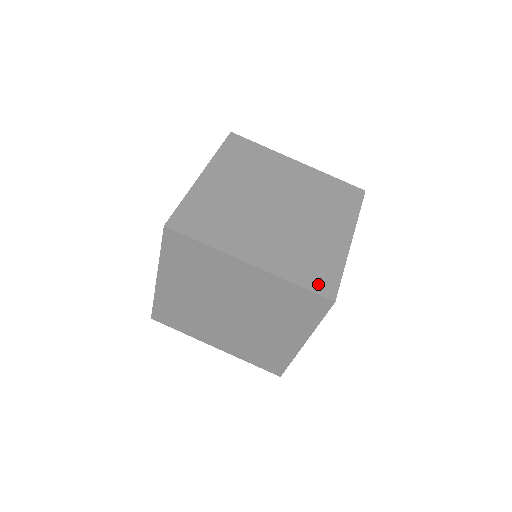
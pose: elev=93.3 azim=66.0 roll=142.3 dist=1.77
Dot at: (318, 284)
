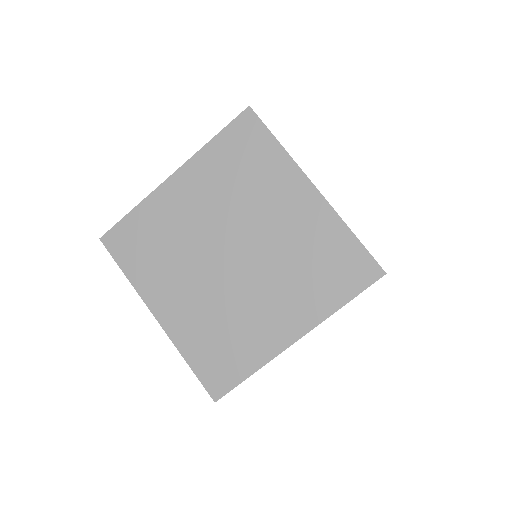
Dot at: occluded
